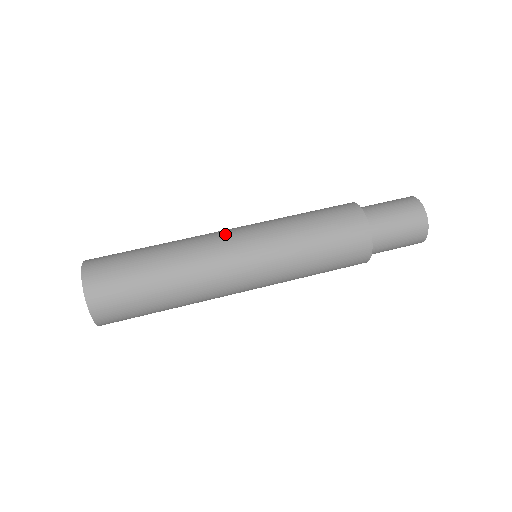
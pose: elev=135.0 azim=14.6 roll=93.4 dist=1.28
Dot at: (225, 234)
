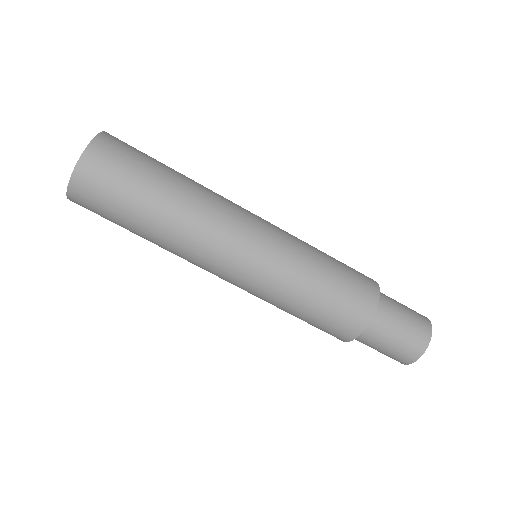
Dot at: (241, 228)
